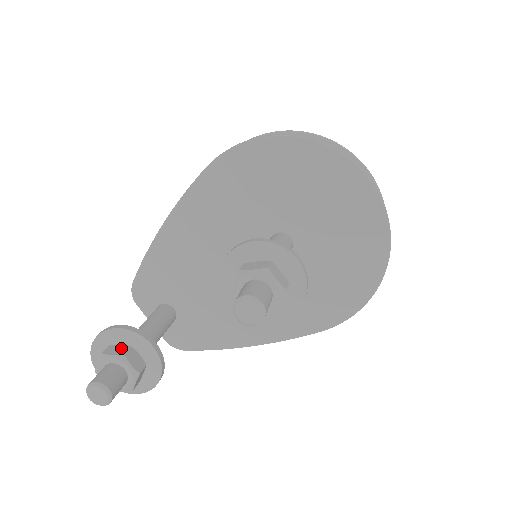
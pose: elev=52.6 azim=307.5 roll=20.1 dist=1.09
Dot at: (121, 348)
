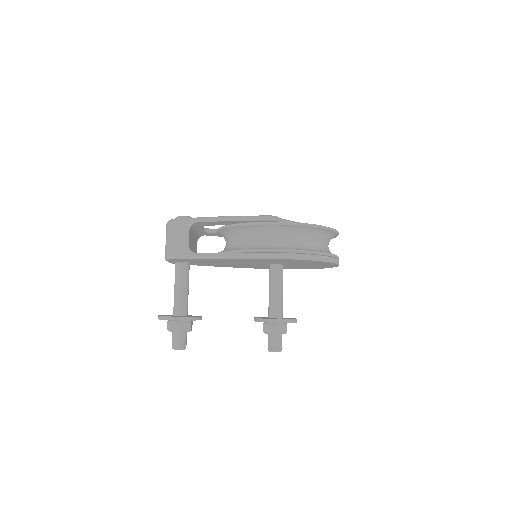
Dot at: (187, 325)
